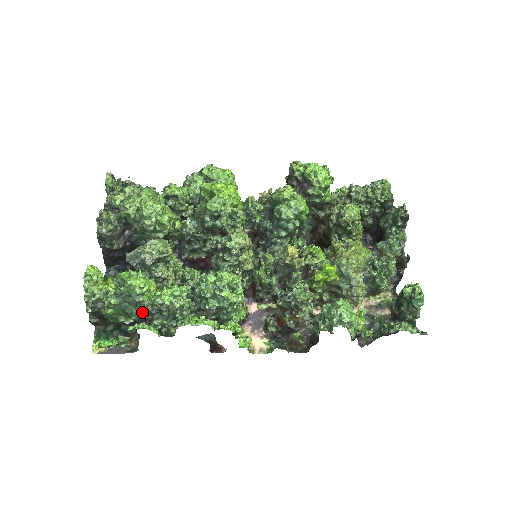
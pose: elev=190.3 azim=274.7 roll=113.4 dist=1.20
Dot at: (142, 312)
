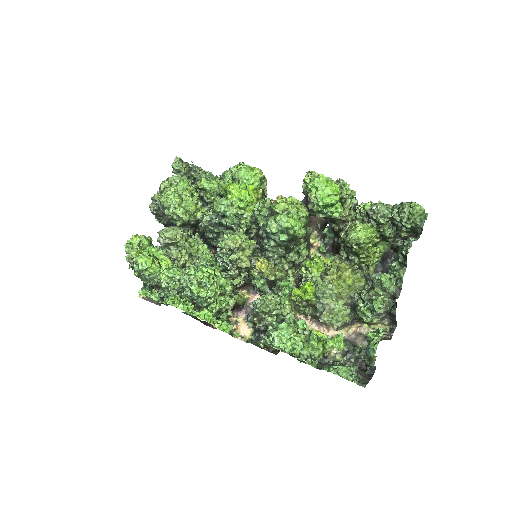
Dot at: (154, 281)
